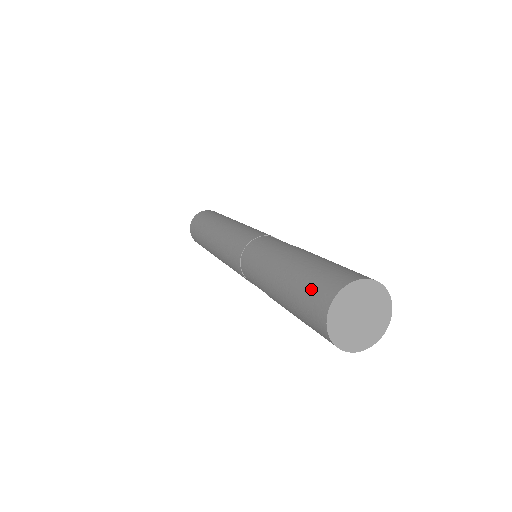
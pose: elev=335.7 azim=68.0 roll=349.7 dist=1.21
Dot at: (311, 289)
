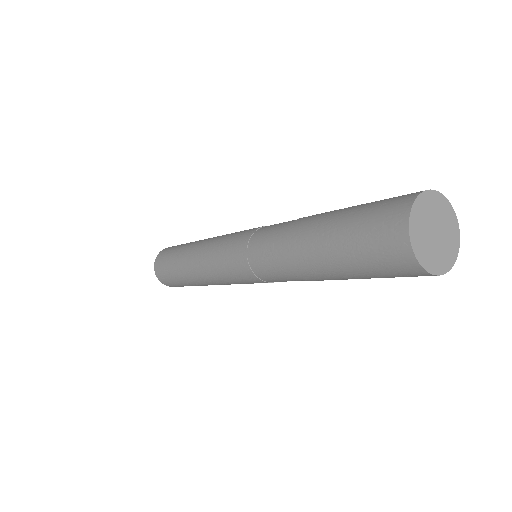
Dot at: (376, 208)
